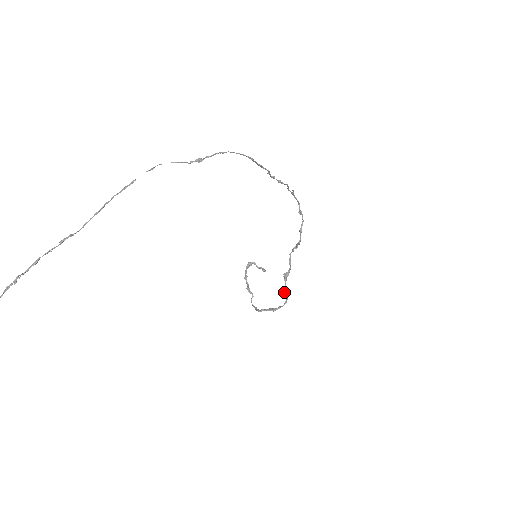
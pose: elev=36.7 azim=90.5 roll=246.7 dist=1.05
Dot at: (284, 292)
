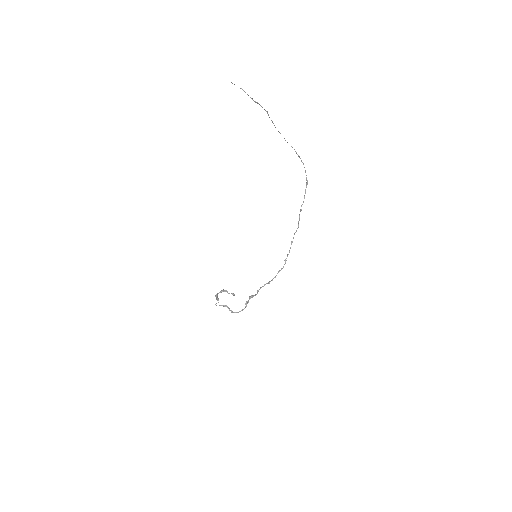
Dot at: (248, 301)
